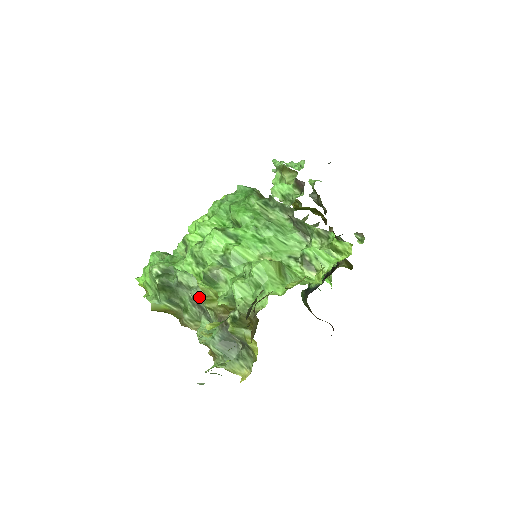
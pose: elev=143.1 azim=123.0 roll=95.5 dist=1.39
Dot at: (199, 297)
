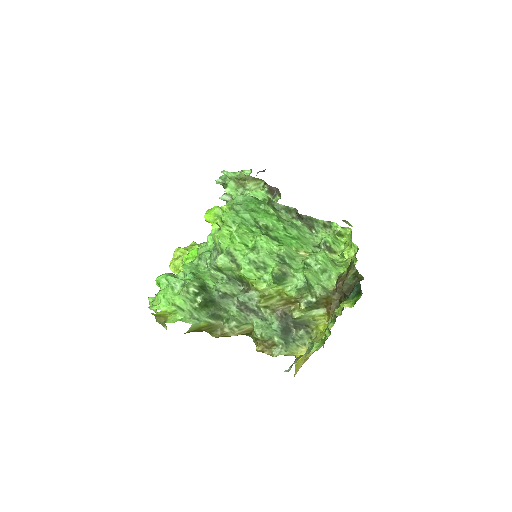
Dot at: (249, 301)
